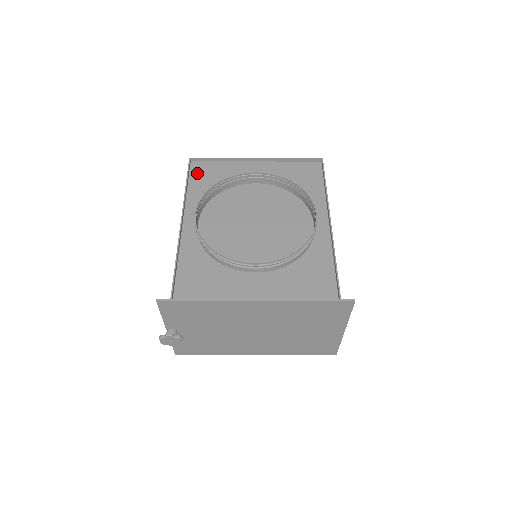
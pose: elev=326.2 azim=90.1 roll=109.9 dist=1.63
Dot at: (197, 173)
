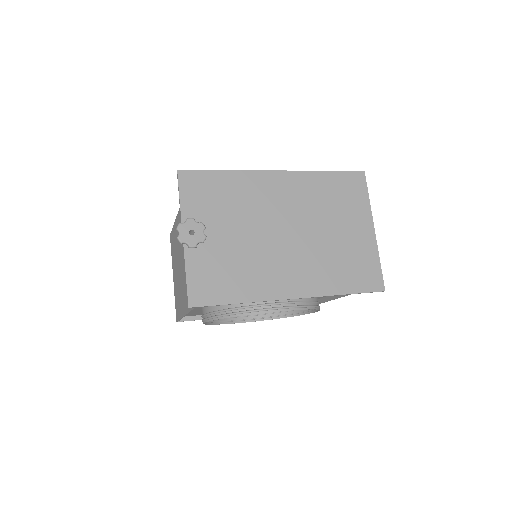
Dot at: occluded
